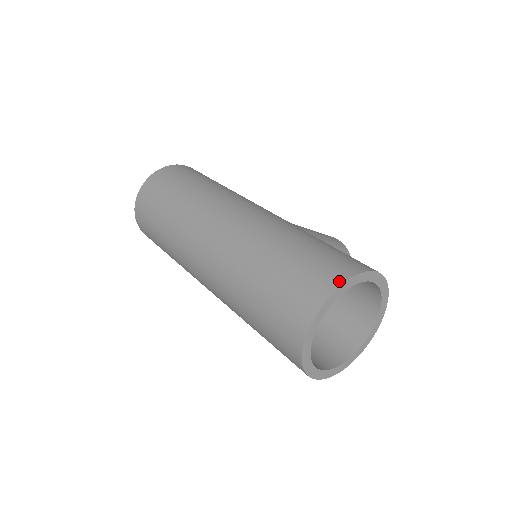
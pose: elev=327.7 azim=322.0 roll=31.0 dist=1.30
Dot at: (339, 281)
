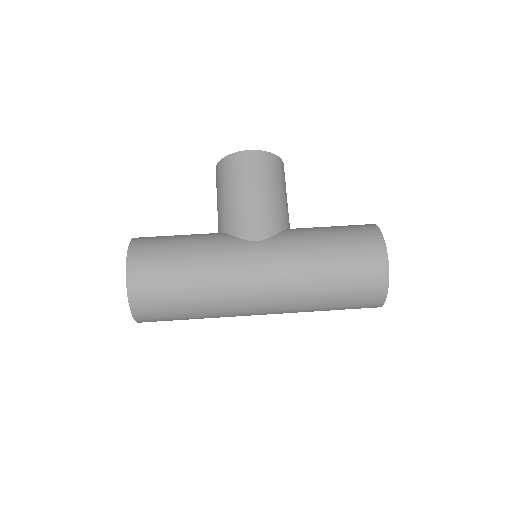
Dot at: (385, 288)
